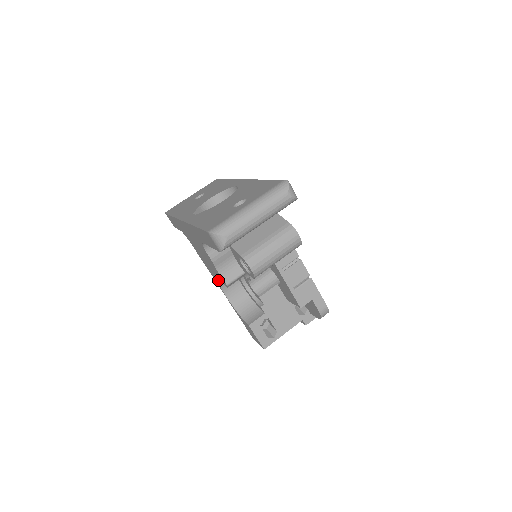
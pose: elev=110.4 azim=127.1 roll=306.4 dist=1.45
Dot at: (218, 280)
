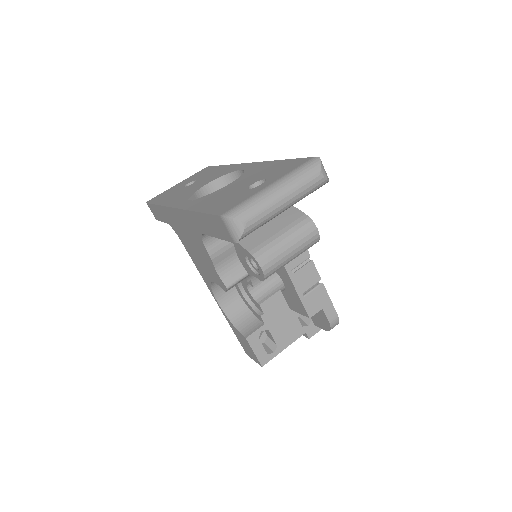
Dot at: (211, 283)
